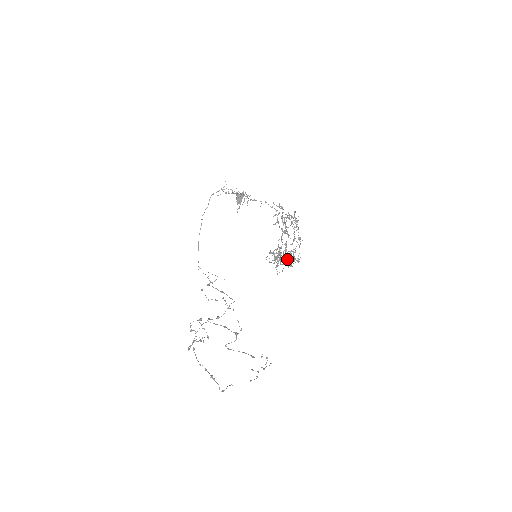
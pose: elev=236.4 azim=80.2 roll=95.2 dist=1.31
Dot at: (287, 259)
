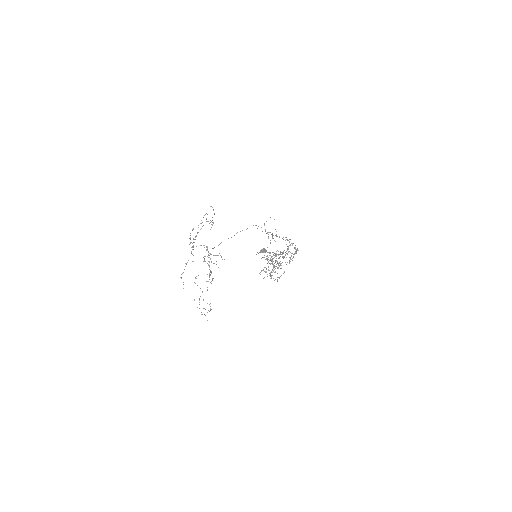
Dot at: occluded
